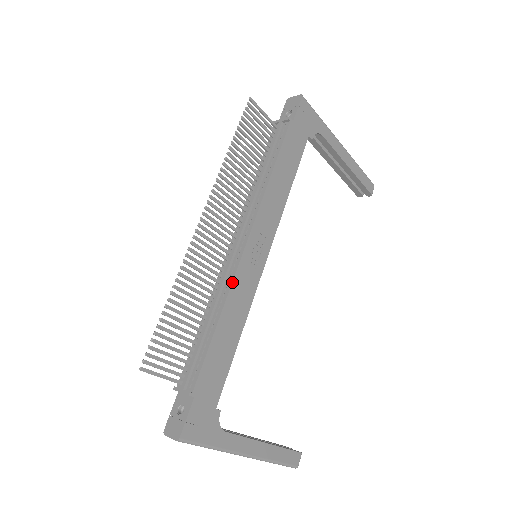
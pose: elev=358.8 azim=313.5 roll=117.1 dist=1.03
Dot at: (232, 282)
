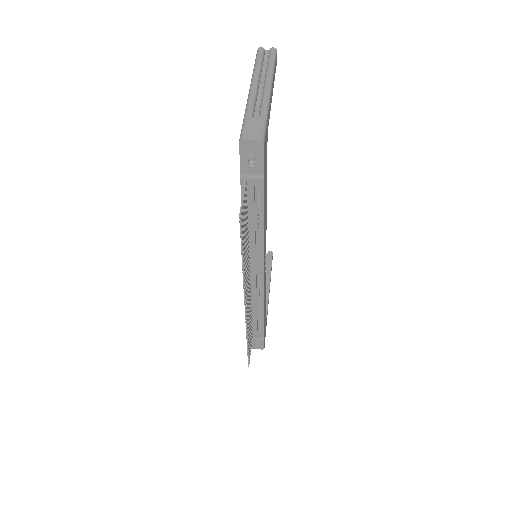
Dot at: (264, 296)
